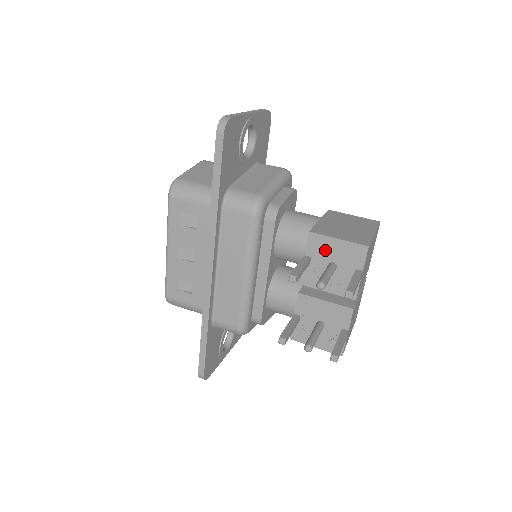
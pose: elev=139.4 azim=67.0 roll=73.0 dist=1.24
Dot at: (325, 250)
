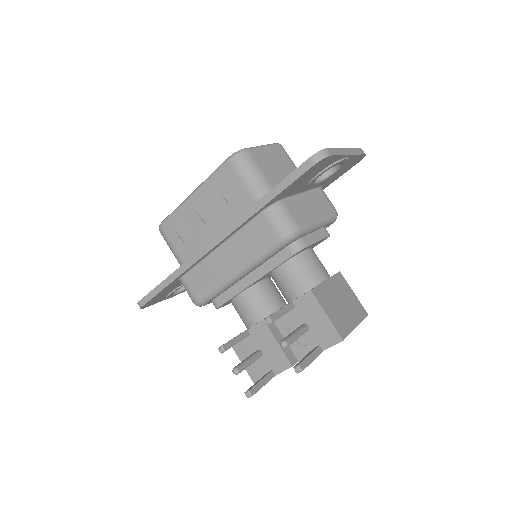
Dot at: (310, 312)
